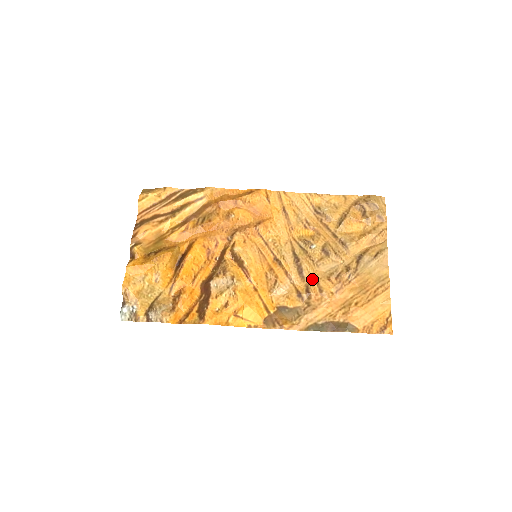
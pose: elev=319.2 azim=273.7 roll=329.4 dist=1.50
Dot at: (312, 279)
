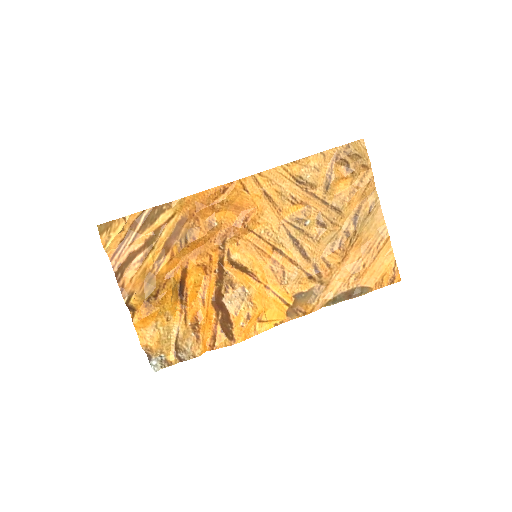
Dot at: (317, 257)
